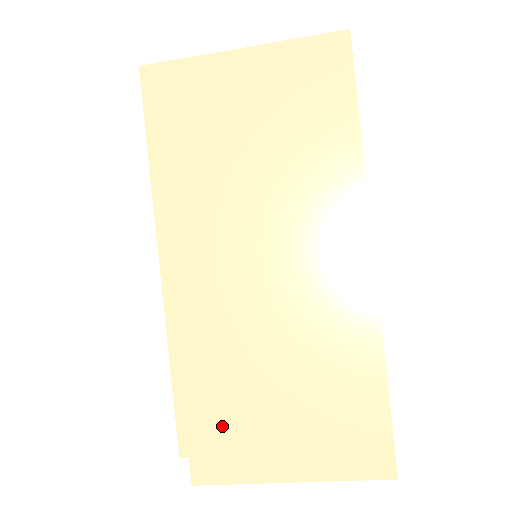
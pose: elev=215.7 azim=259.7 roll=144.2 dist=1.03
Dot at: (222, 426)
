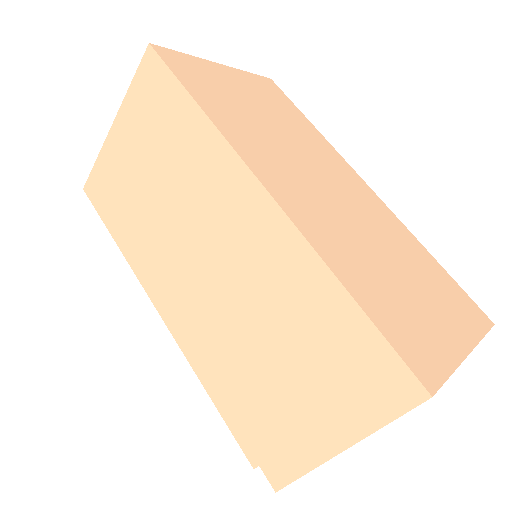
Dot at: (263, 423)
